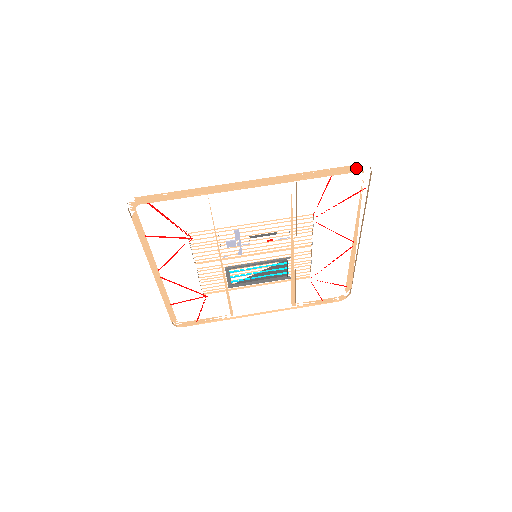
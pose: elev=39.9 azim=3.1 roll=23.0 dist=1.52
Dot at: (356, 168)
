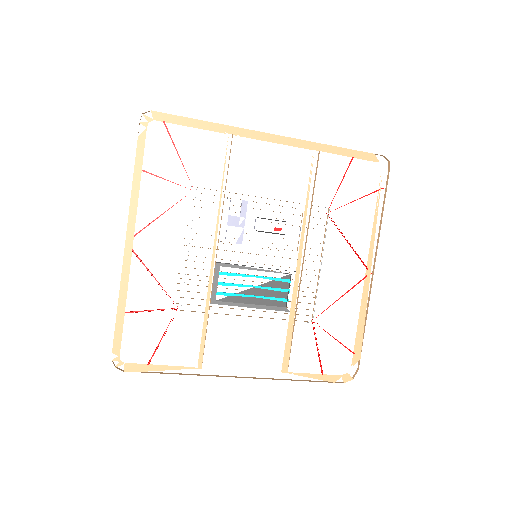
Dot at: (375, 159)
